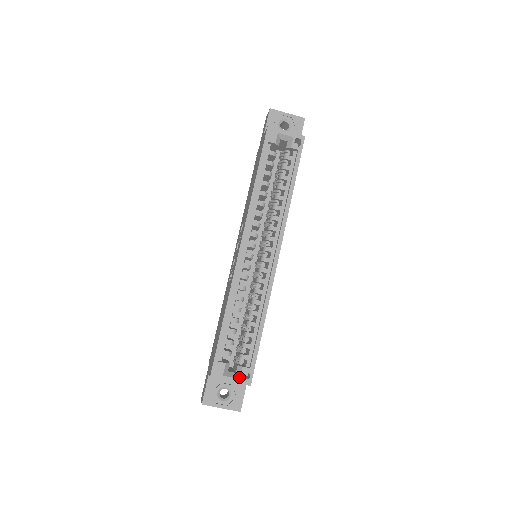
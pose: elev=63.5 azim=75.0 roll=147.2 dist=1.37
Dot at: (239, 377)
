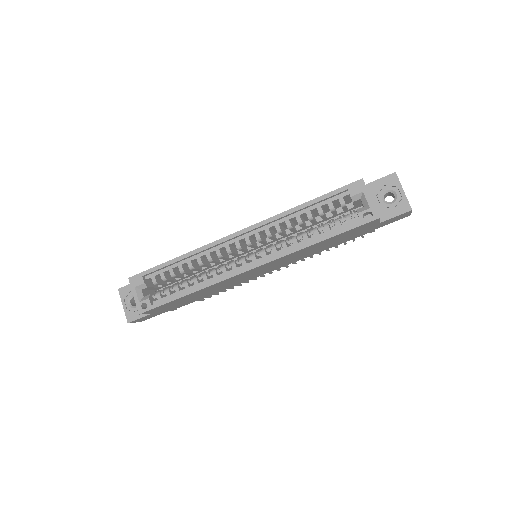
Dot at: (140, 301)
